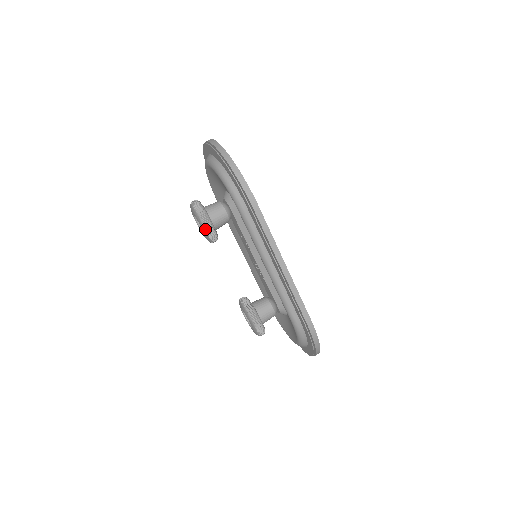
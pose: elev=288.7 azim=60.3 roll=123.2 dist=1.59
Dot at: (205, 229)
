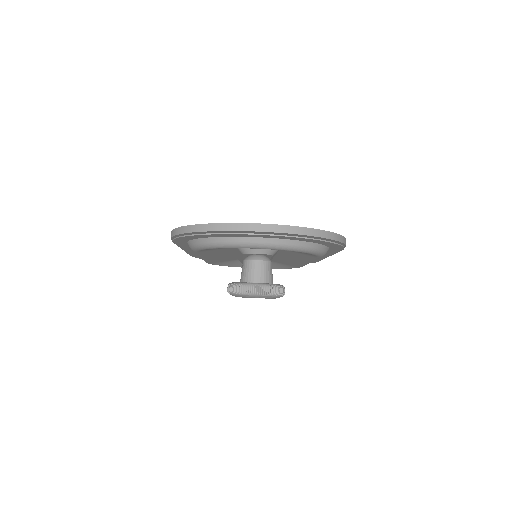
Dot at: occluded
